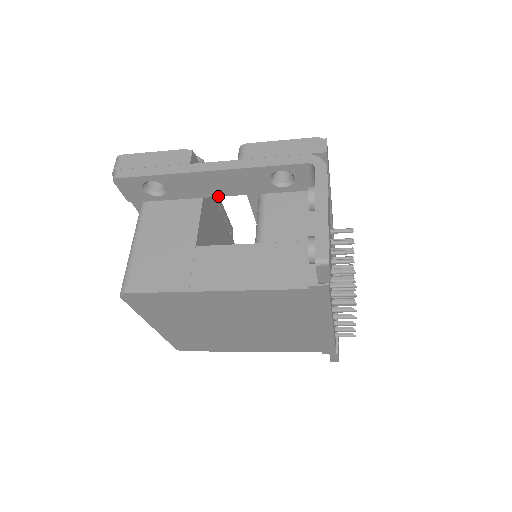
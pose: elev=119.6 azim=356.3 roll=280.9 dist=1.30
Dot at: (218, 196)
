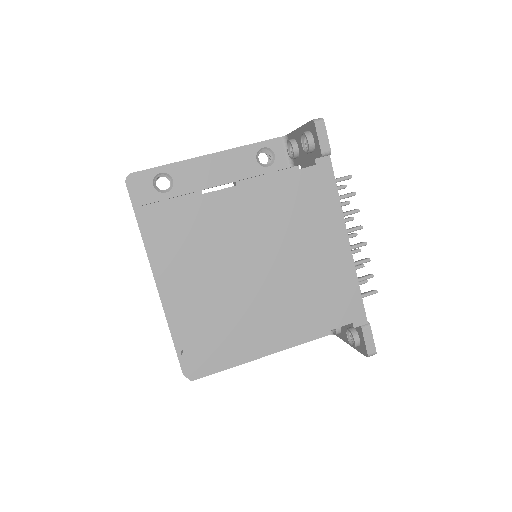
Dot at: occluded
